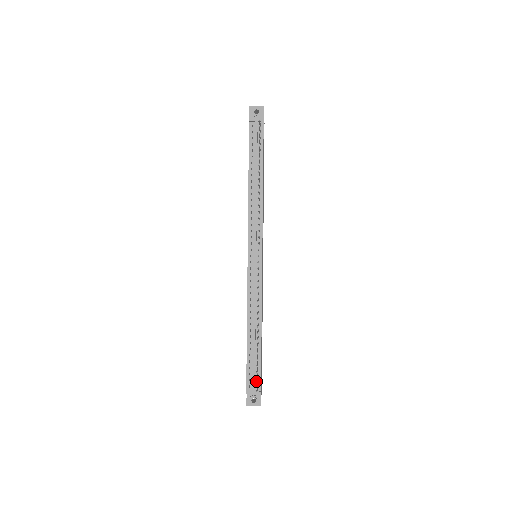
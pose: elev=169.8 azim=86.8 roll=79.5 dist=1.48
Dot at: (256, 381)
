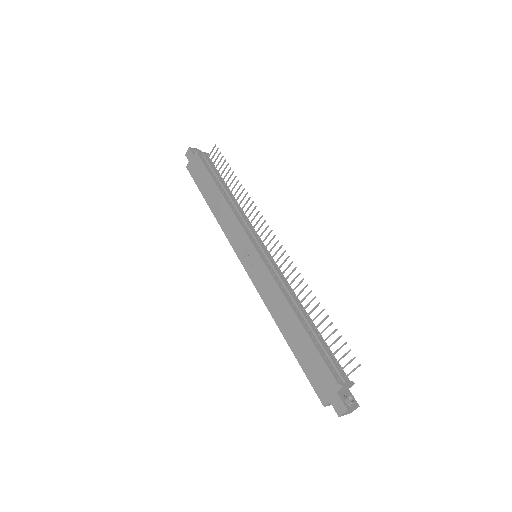
Dot at: (340, 371)
